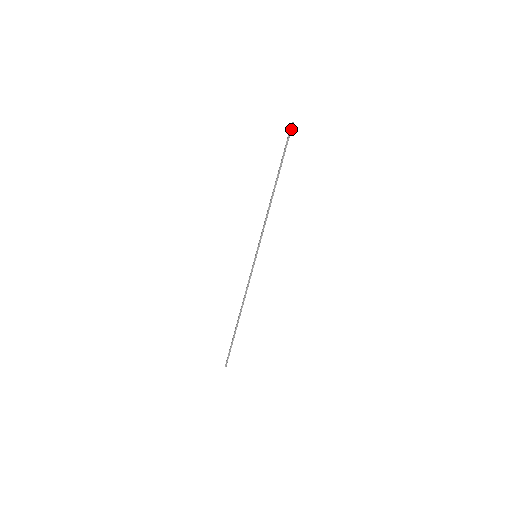
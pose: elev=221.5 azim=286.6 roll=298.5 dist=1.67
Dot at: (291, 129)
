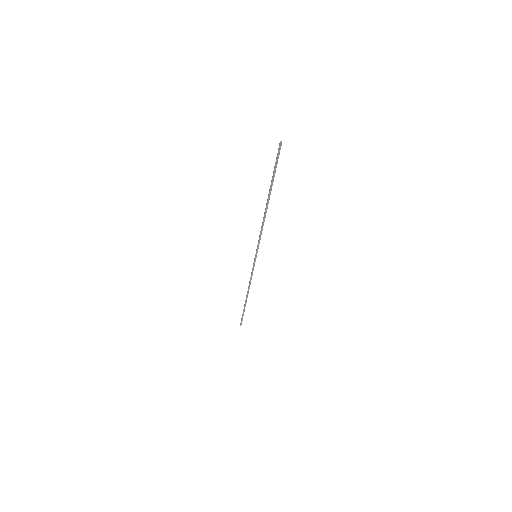
Dot at: (280, 149)
